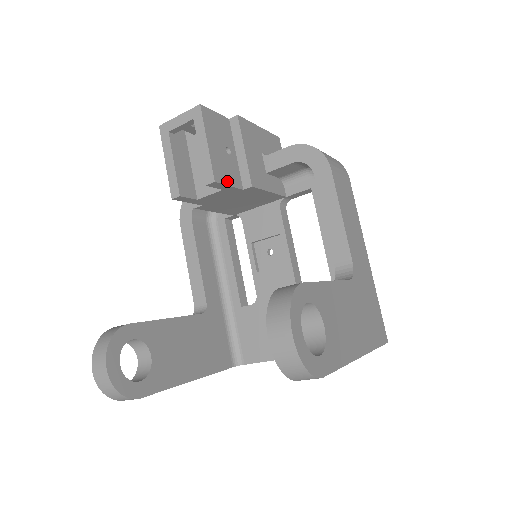
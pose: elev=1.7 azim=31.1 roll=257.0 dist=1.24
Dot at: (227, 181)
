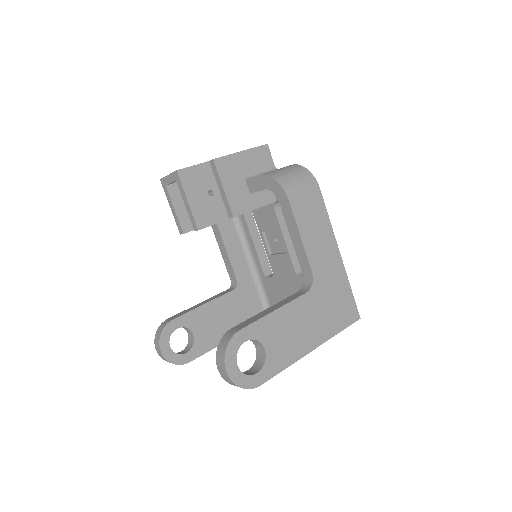
Dot at: (211, 222)
